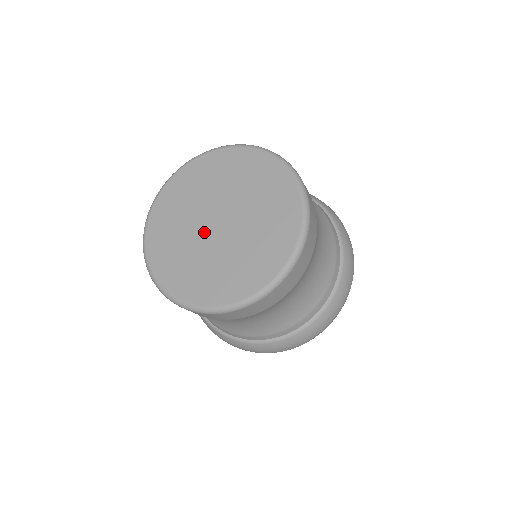
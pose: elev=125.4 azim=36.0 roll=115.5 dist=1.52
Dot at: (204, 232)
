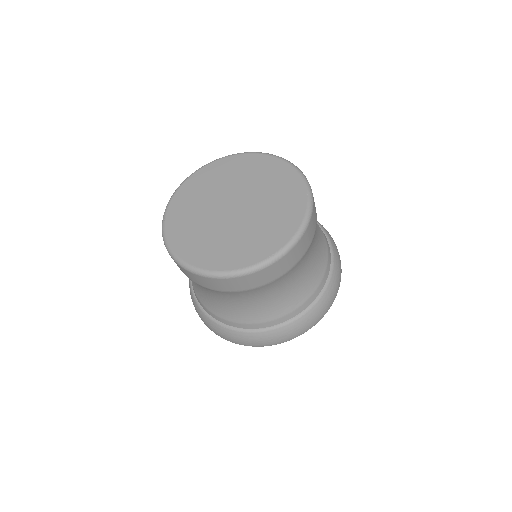
Dot at: (221, 216)
